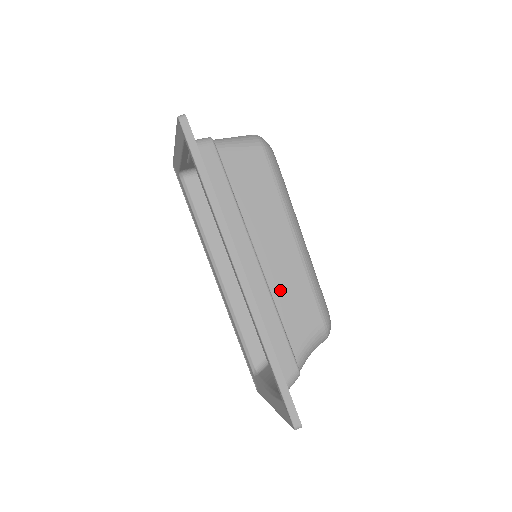
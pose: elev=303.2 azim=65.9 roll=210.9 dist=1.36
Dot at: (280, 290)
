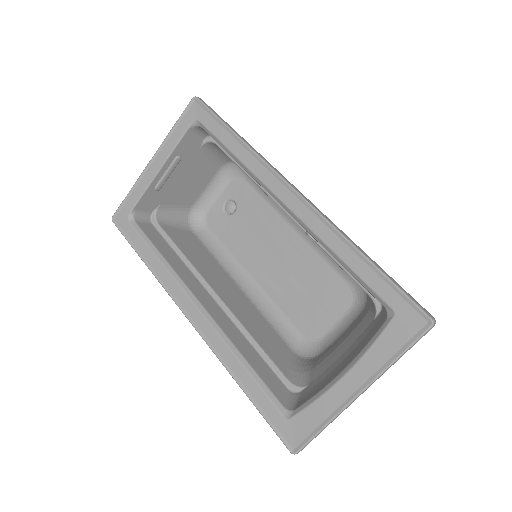
Dot at: occluded
